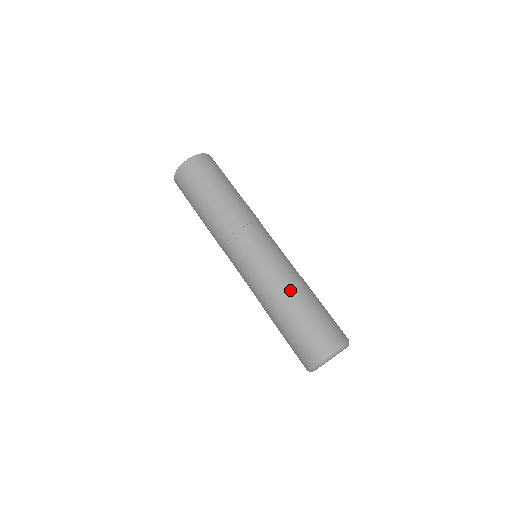
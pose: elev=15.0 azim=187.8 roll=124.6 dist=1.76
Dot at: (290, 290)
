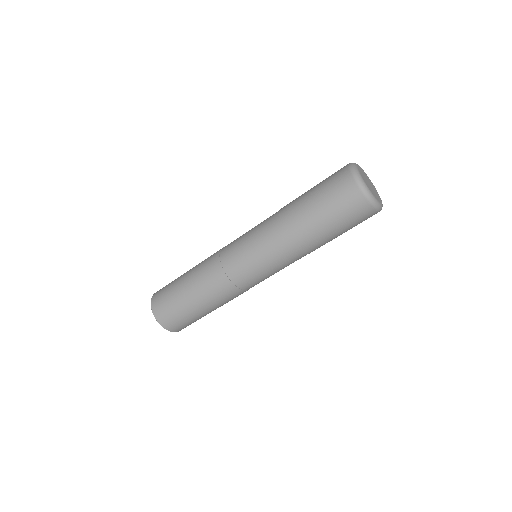
Dot at: (285, 207)
